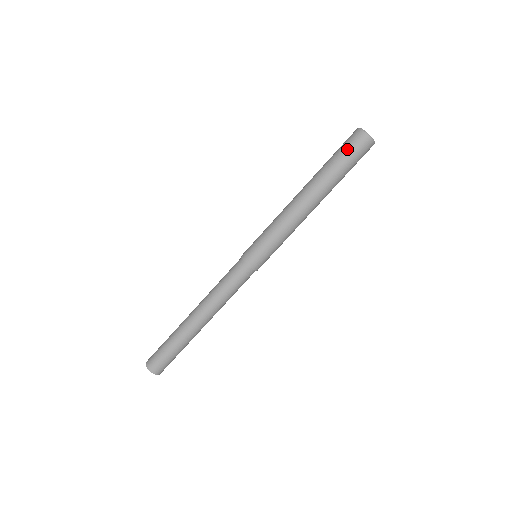
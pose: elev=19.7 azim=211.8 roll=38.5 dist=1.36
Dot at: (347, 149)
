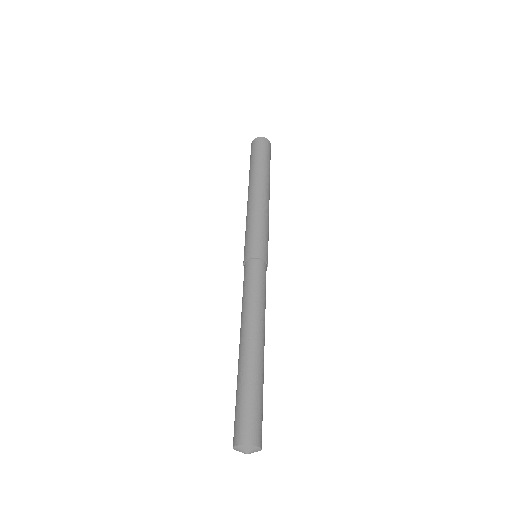
Dot at: (264, 150)
